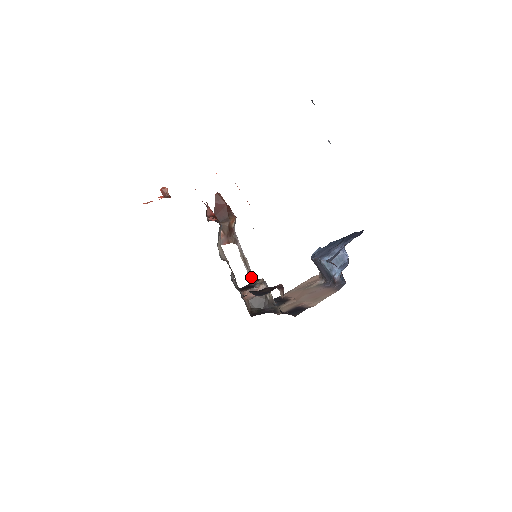
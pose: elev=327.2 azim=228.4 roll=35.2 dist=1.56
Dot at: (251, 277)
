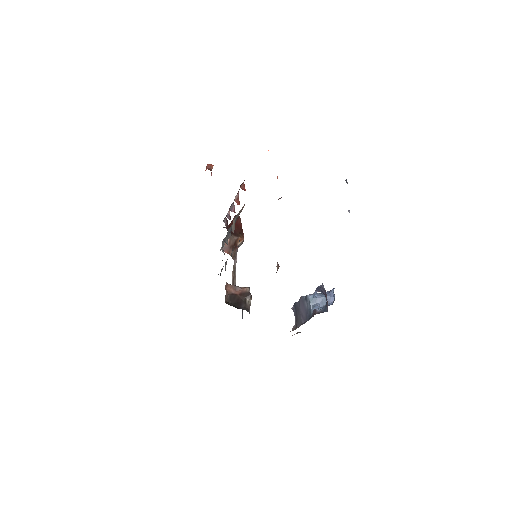
Dot at: occluded
